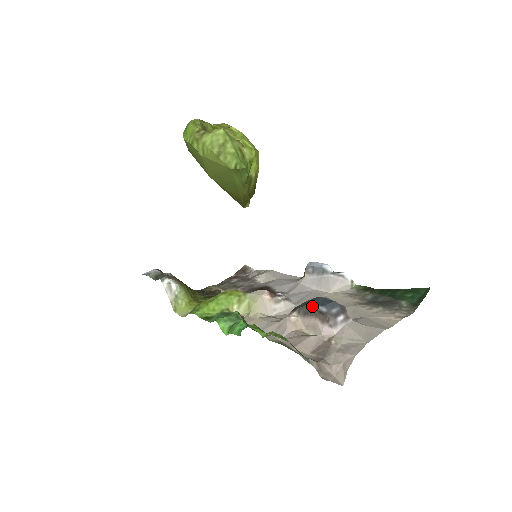
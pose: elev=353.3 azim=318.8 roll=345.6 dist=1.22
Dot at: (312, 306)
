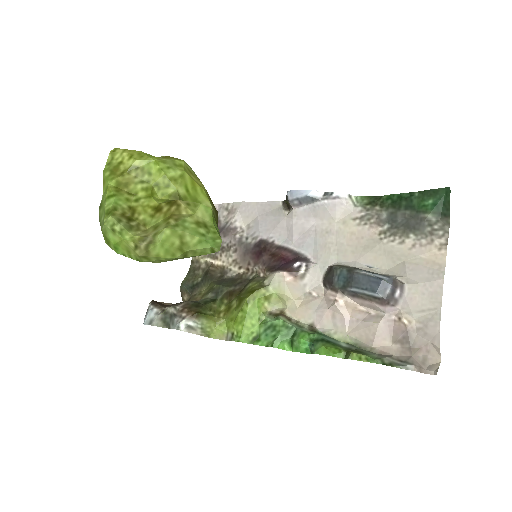
Dot at: (360, 292)
